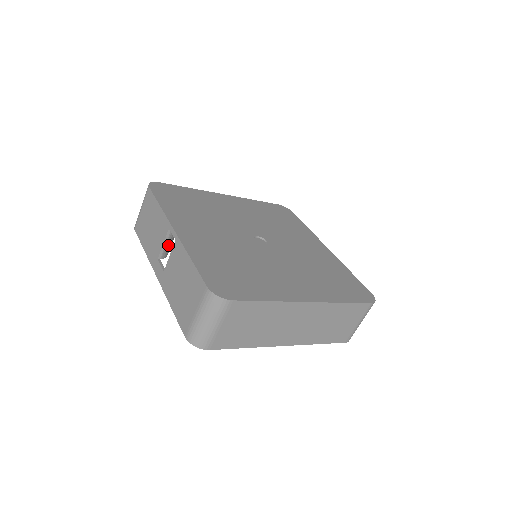
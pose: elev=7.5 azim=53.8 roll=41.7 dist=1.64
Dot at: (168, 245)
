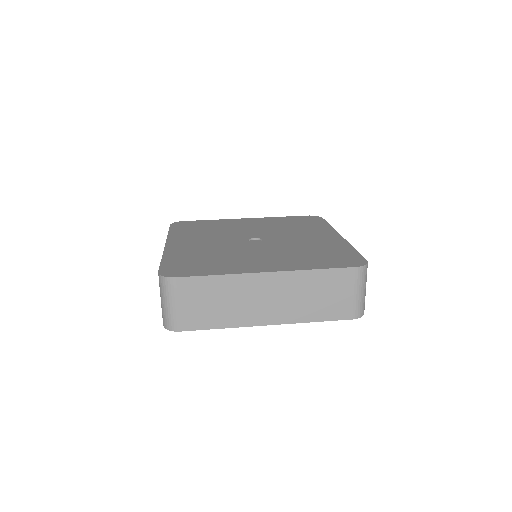
Dot at: occluded
